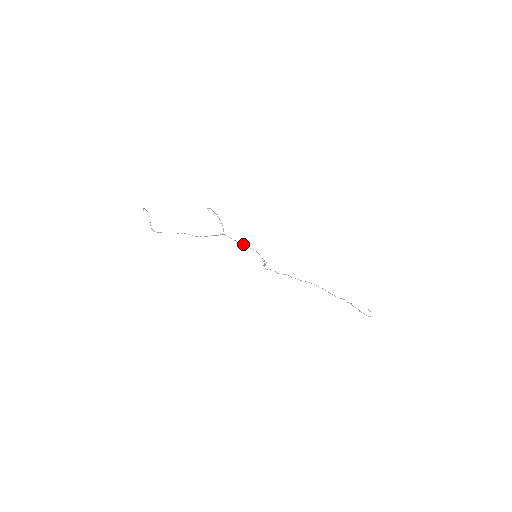
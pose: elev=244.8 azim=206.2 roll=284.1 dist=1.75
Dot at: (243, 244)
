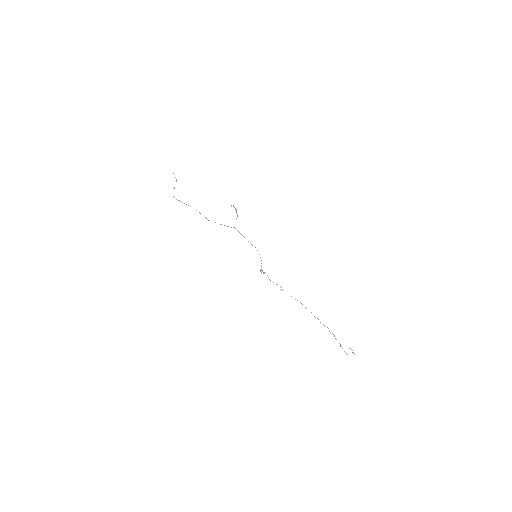
Dot at: (248, 241)
